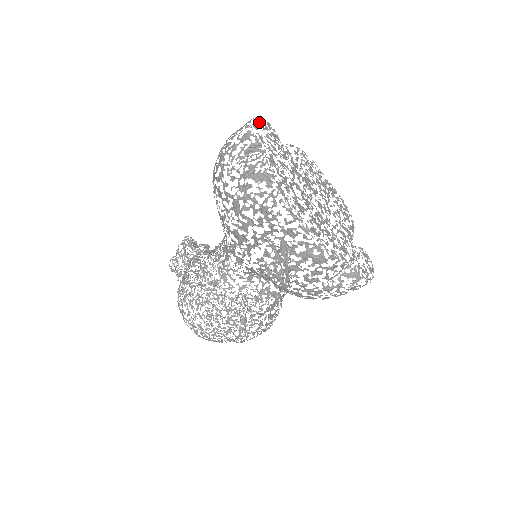
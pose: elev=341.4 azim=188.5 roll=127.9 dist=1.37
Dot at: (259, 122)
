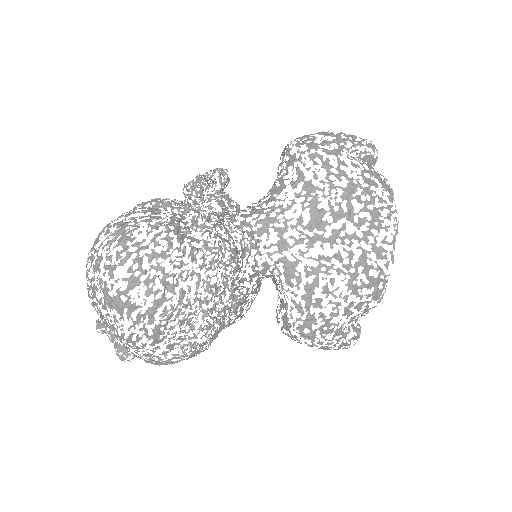
Dot at: occluded
